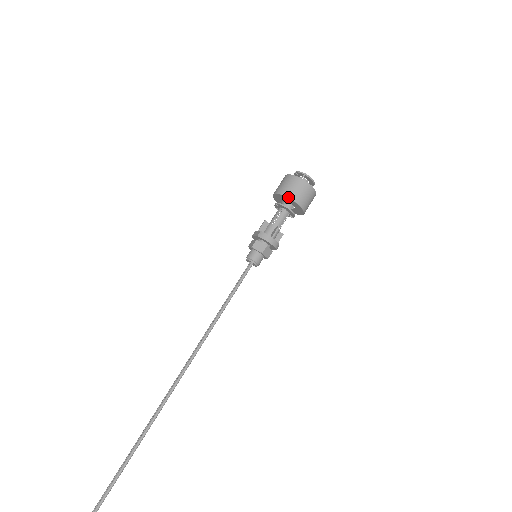
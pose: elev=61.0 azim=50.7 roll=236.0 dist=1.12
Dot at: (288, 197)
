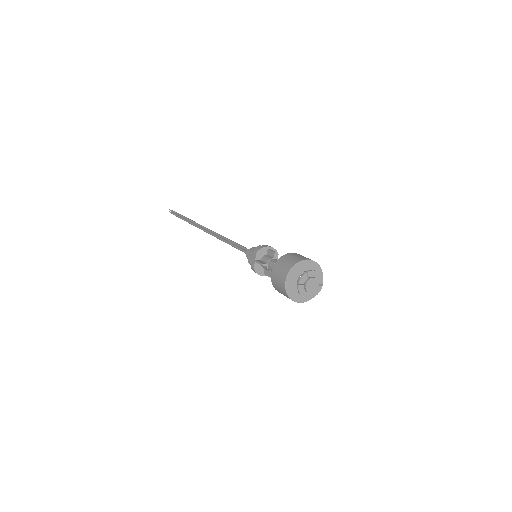
Dot at: occluded
